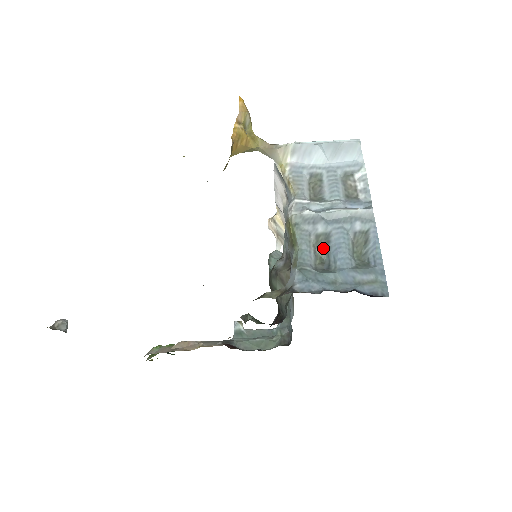
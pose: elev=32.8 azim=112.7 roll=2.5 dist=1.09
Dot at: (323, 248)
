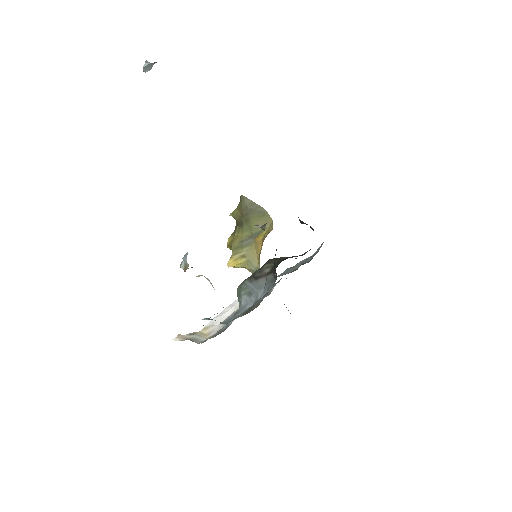
Dot at: occluded
